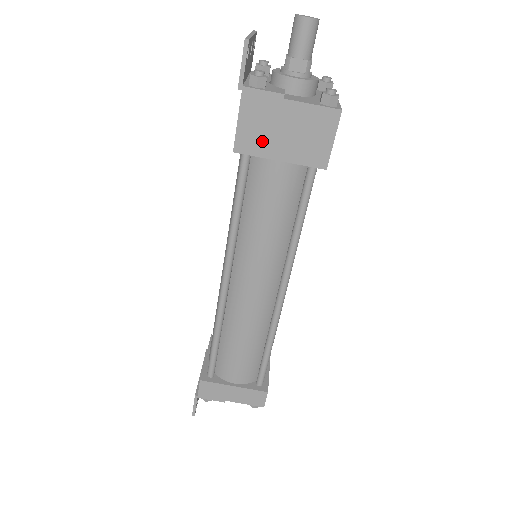
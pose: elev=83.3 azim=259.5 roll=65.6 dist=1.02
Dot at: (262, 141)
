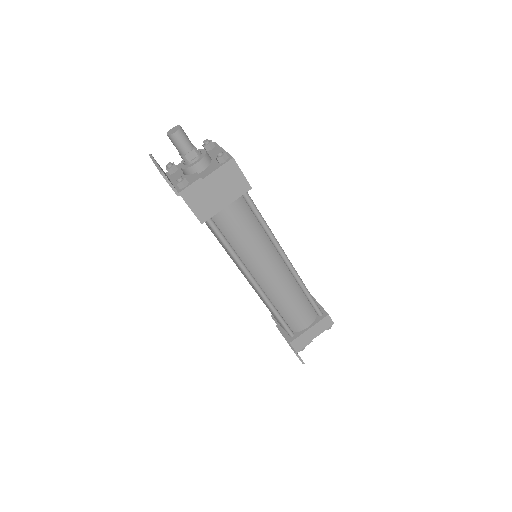
Dot at: (210, 206)
